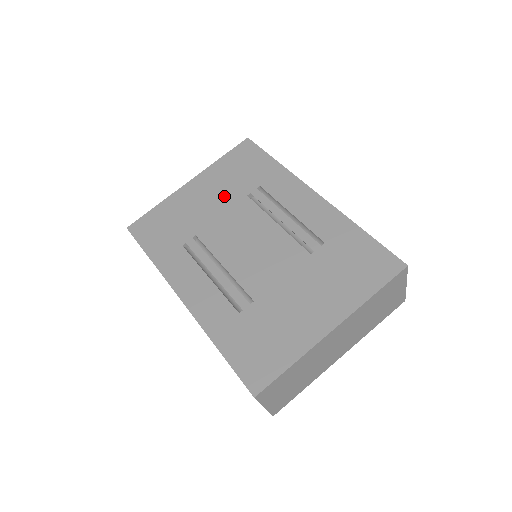
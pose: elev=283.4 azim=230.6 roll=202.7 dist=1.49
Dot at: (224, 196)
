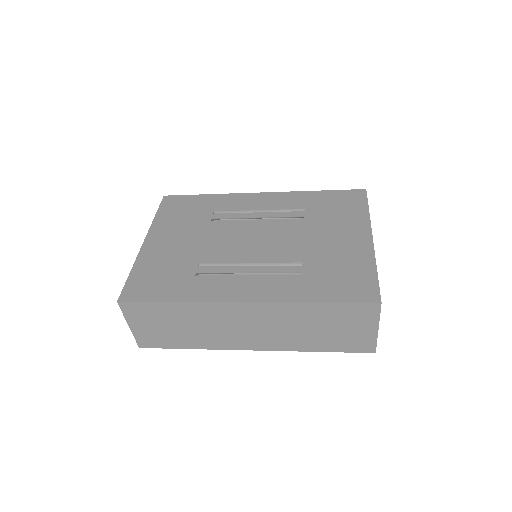
Dot at: (191, 231)
